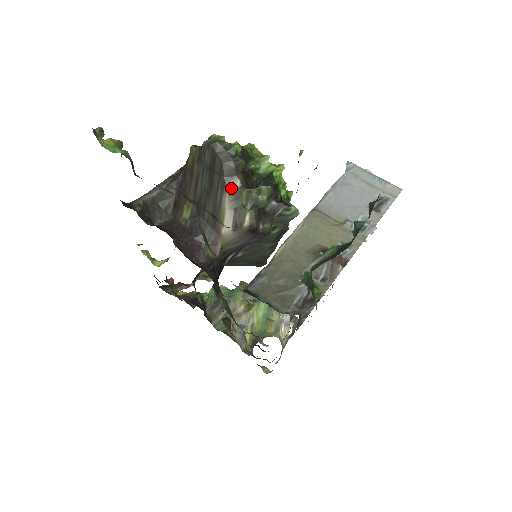
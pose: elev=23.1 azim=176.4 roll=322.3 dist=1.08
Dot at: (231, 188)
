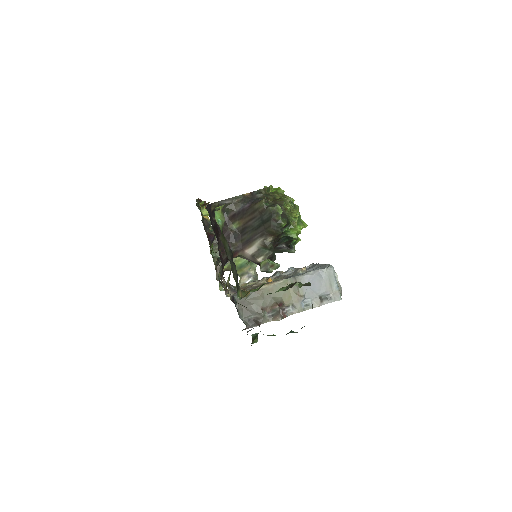
Dot at: (265, 239)
